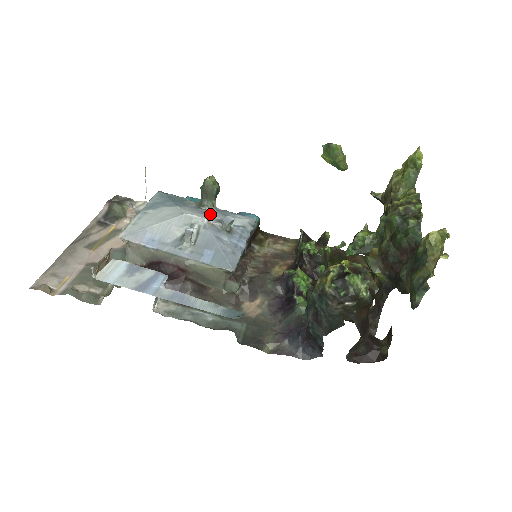
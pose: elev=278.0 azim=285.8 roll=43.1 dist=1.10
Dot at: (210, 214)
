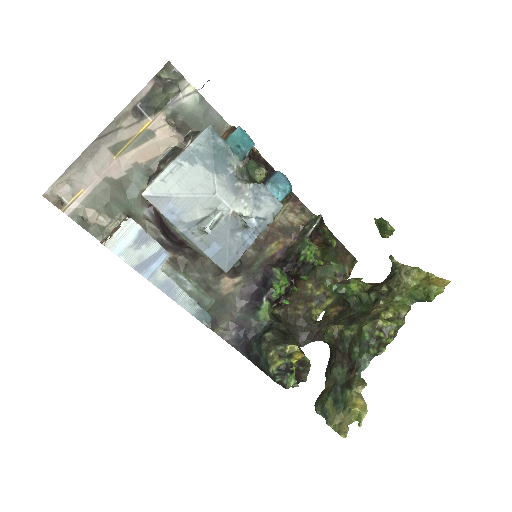
Dot at: (242, 195)
